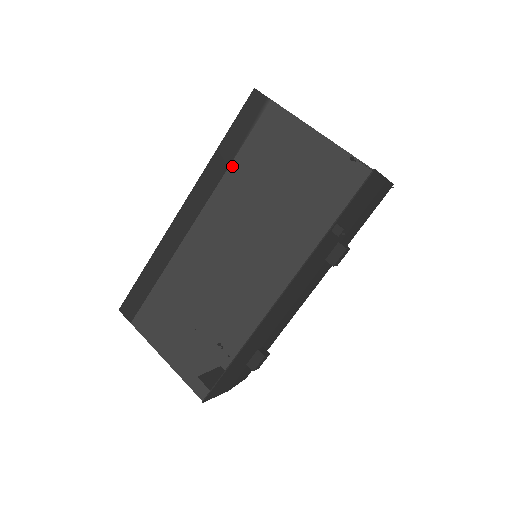
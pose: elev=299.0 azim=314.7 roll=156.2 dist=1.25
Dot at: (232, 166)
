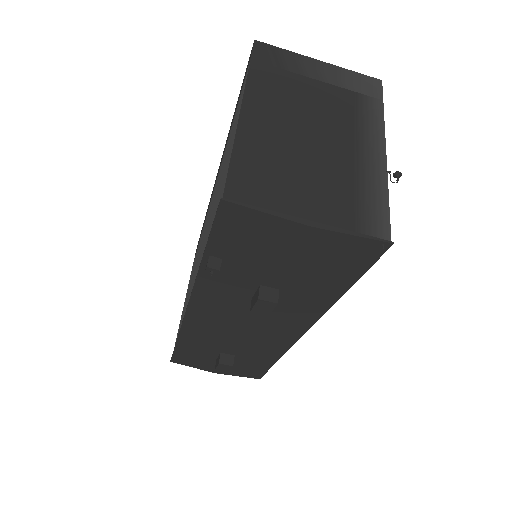
Dot at: occluded
